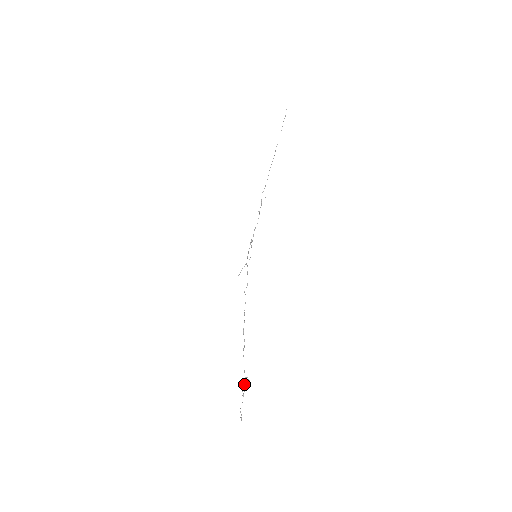
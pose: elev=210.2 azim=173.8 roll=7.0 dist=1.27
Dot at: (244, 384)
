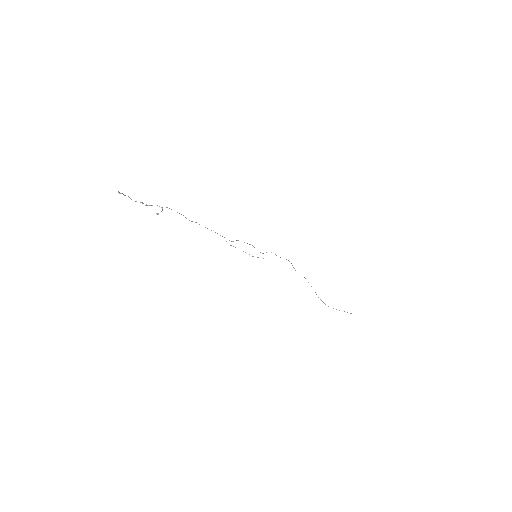
Dot at: occluded
